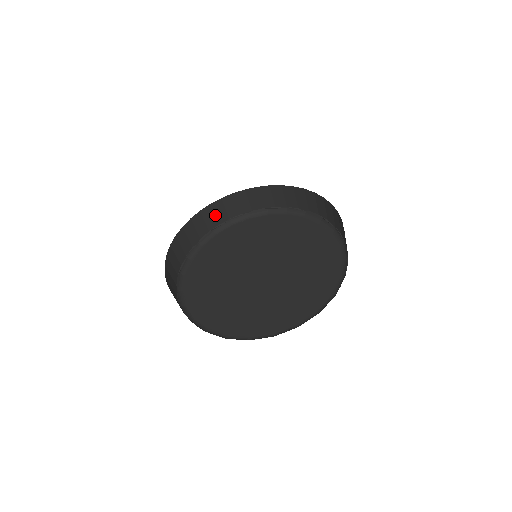
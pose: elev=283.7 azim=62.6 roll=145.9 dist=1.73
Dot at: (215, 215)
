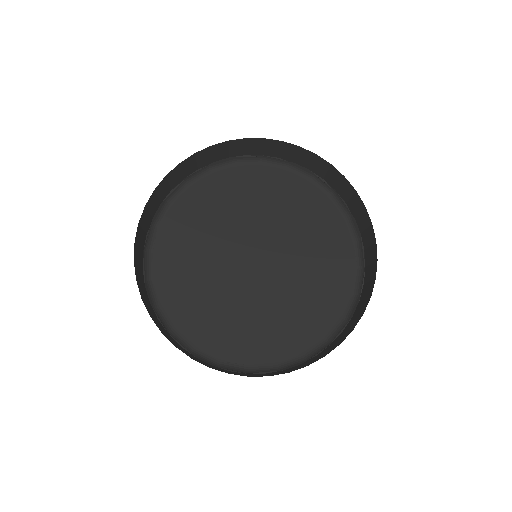
Dot at: (246, 147)
